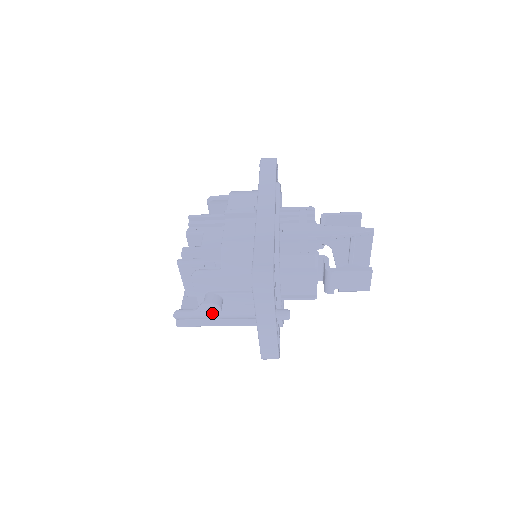
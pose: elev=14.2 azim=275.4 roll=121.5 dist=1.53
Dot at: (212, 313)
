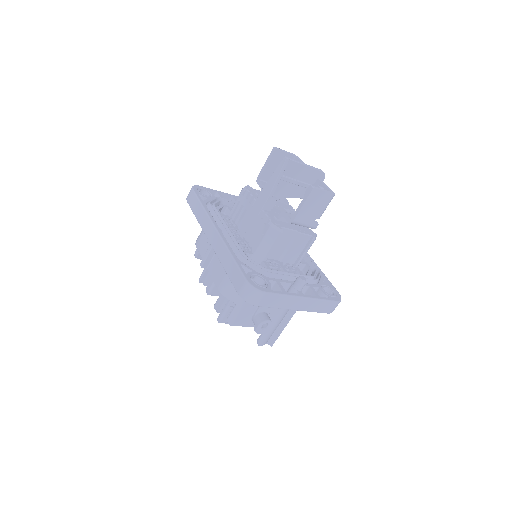
Dot at: (268, 327)
